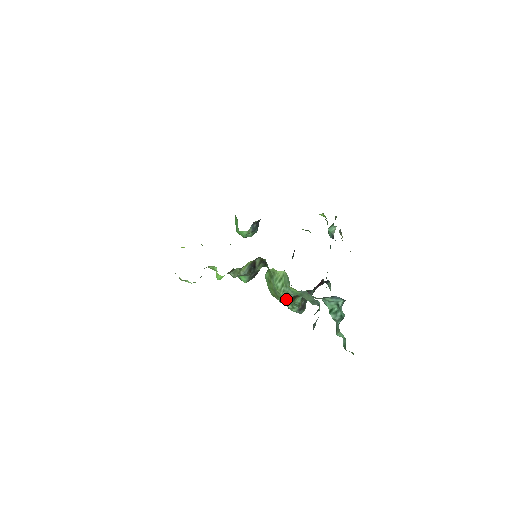
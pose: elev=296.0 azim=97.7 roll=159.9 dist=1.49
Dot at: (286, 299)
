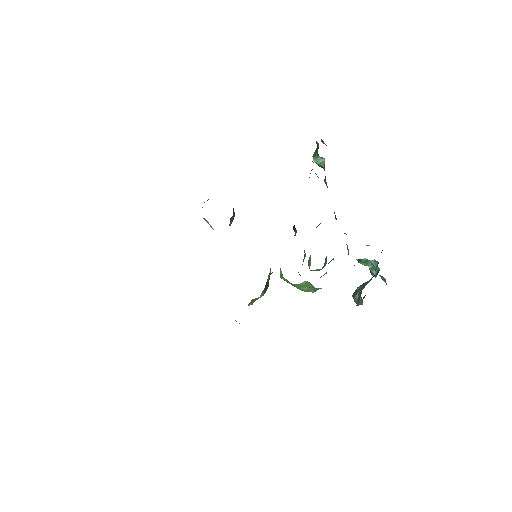
Dot at: occluded
